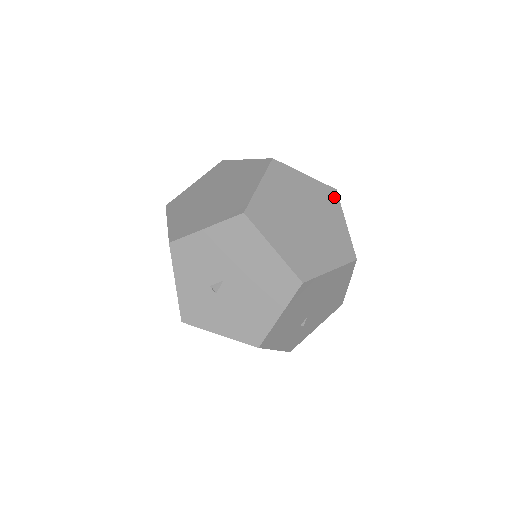
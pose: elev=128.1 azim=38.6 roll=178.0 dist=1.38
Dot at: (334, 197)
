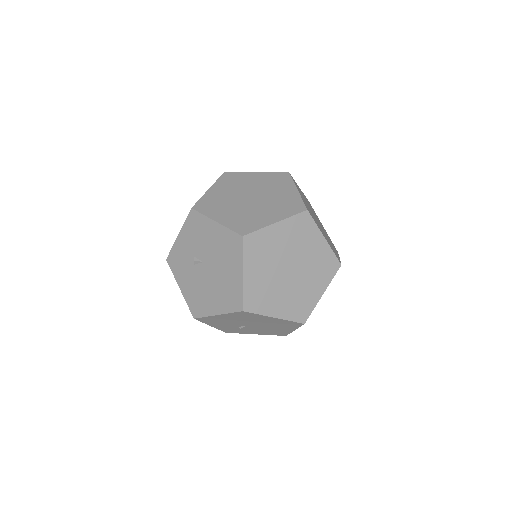
Dot at: (333, 269)
